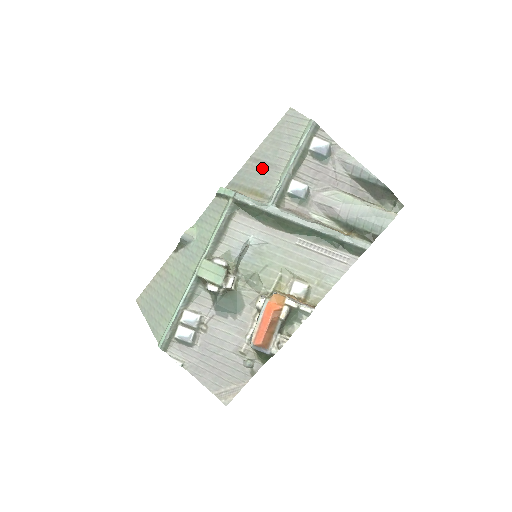
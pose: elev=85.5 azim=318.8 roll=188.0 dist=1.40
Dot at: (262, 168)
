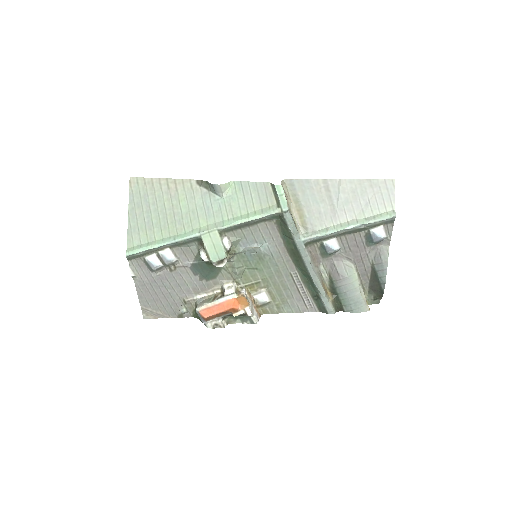
Dot at: (325, 202)
